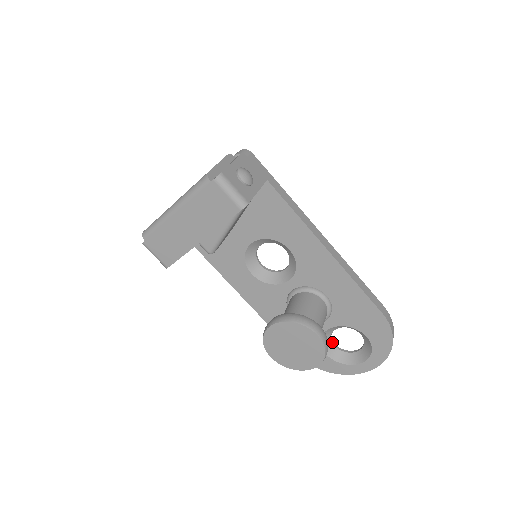
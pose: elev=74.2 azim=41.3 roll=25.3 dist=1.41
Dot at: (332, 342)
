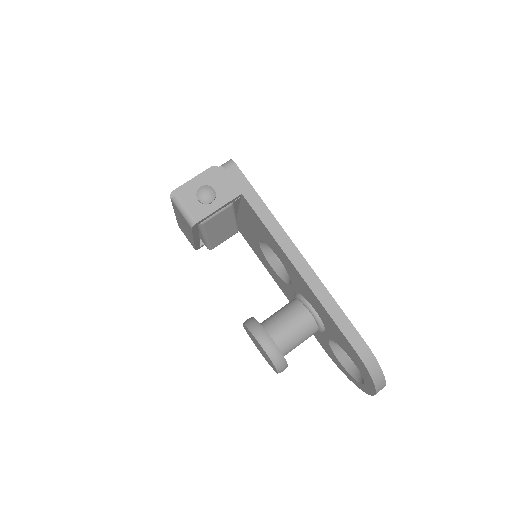
Dot at: occluded
